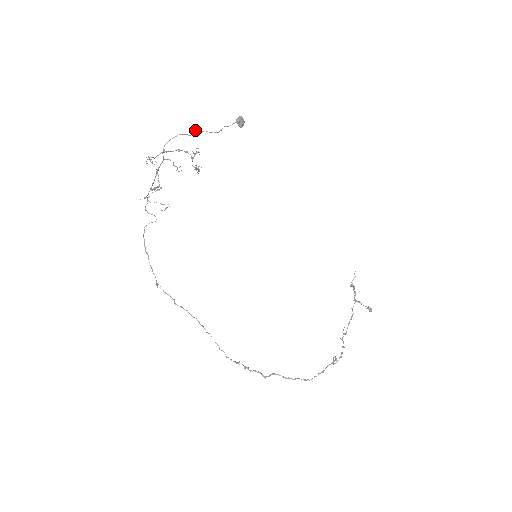
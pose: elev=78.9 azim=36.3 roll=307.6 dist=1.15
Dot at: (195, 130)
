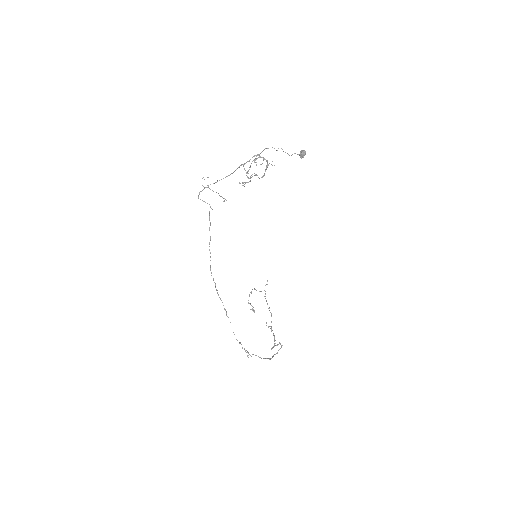
Dot at: occluded
